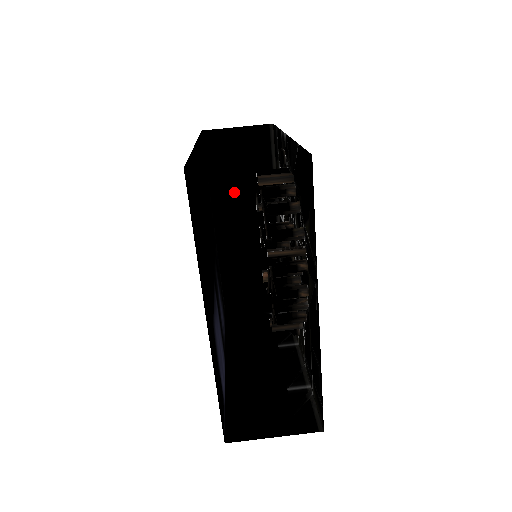
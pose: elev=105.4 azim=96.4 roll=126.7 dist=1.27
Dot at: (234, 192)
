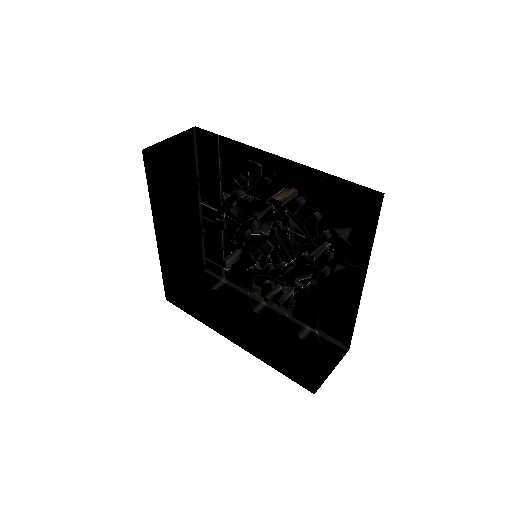
Dot at: (169, 199)
